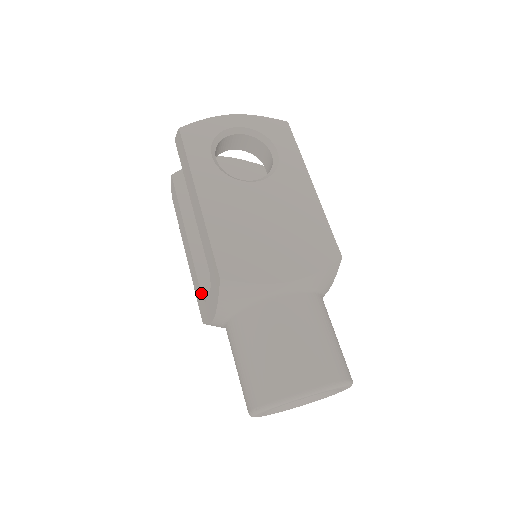
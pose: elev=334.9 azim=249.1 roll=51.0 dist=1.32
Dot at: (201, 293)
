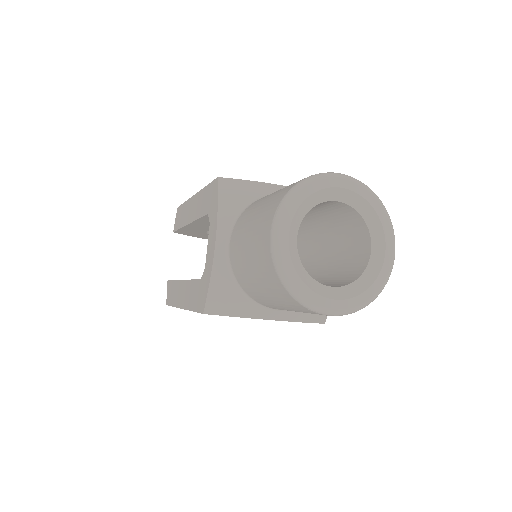
Dot at: (199, 279)
